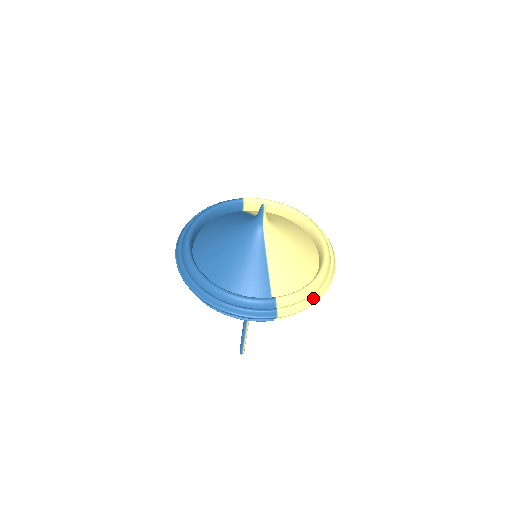
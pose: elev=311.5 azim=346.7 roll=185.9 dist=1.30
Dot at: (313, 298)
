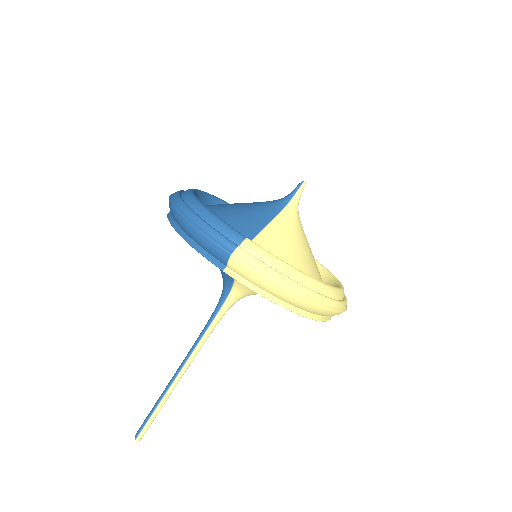
Dot at: (288, 280)
